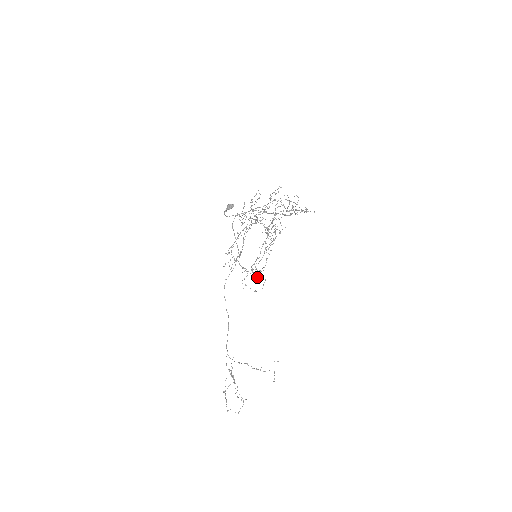
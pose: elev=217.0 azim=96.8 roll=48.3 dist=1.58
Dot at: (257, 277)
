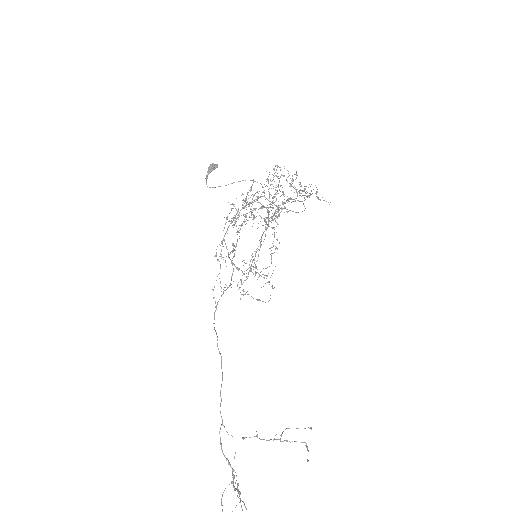
Dot at: occluded
